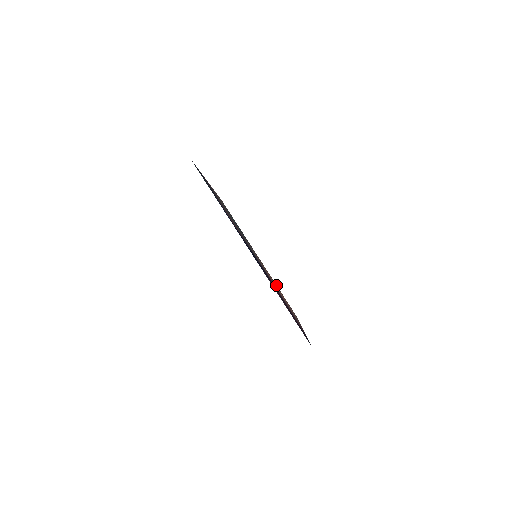
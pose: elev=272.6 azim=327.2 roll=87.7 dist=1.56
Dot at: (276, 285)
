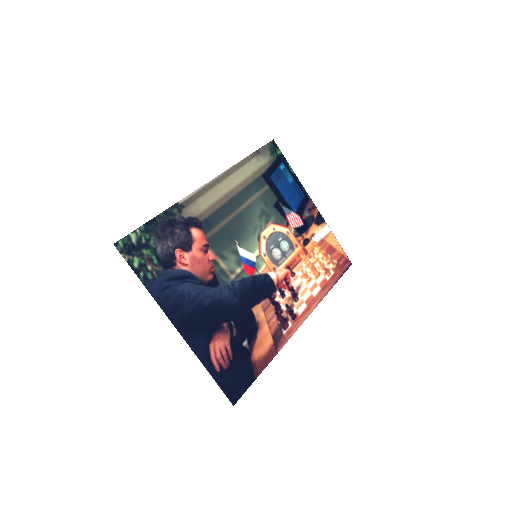
Dot at: (324, 239)
